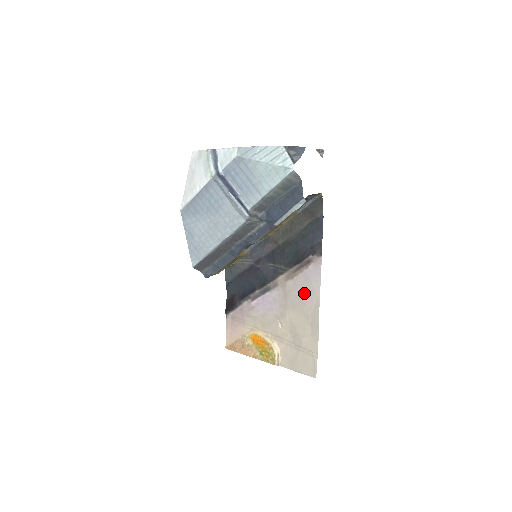
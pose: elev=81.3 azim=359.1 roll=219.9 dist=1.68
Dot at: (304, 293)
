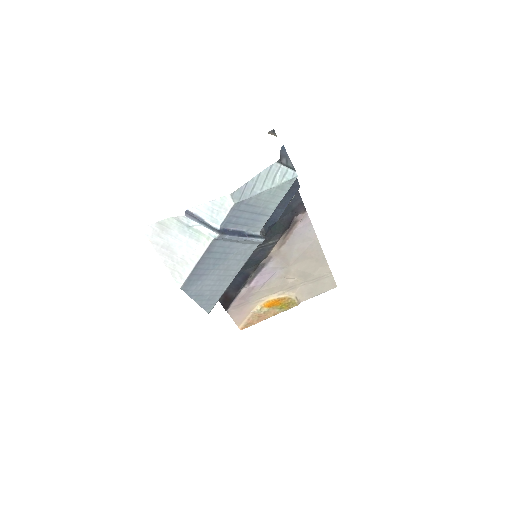
Dot at: (301, 246)
